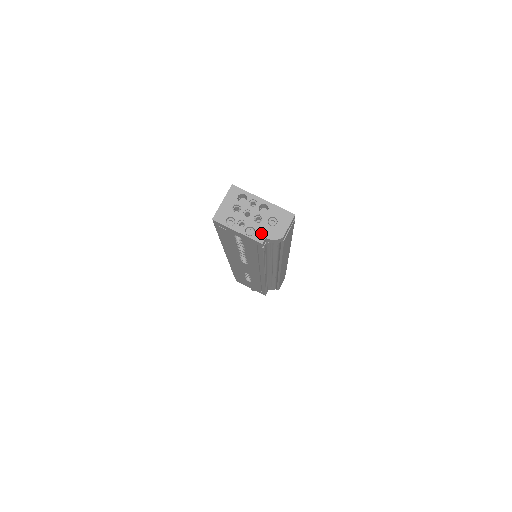
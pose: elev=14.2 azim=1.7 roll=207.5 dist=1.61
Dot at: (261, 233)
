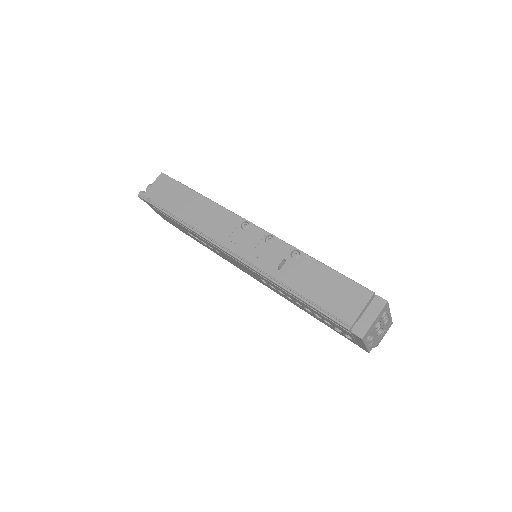
Dot at: (374, 344)
